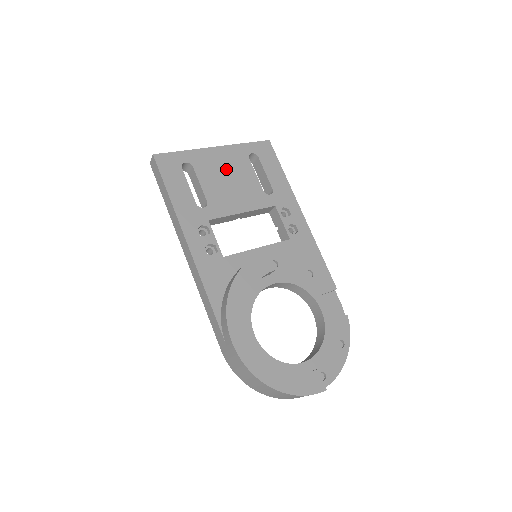
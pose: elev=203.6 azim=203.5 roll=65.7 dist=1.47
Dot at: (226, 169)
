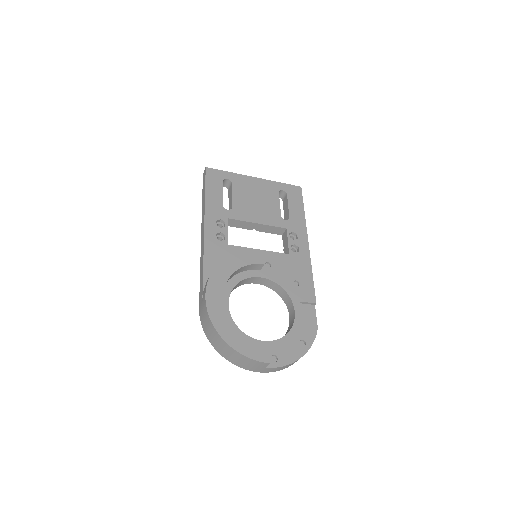
Dot at: (257, 193)
